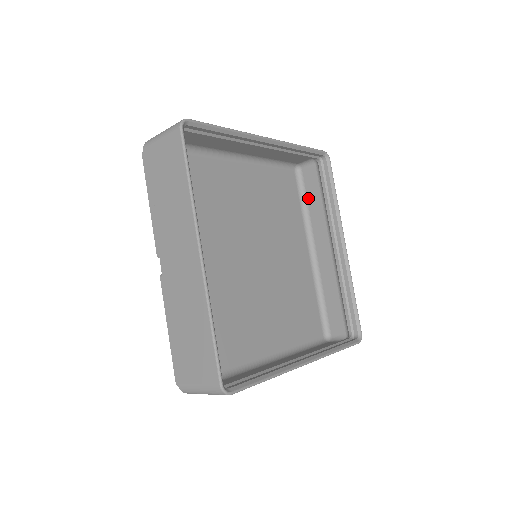
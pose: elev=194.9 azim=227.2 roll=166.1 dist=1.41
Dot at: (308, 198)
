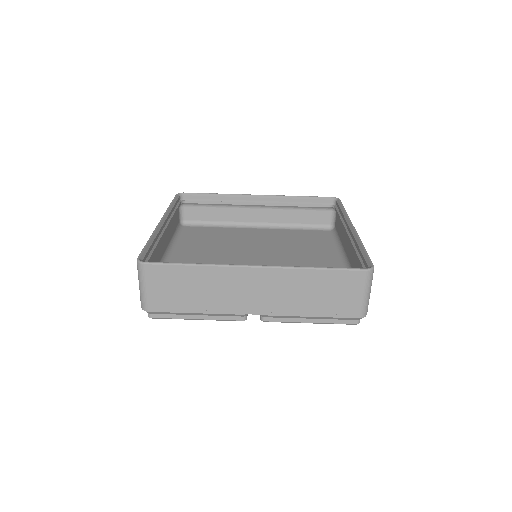
Dot at: (339, 235)
